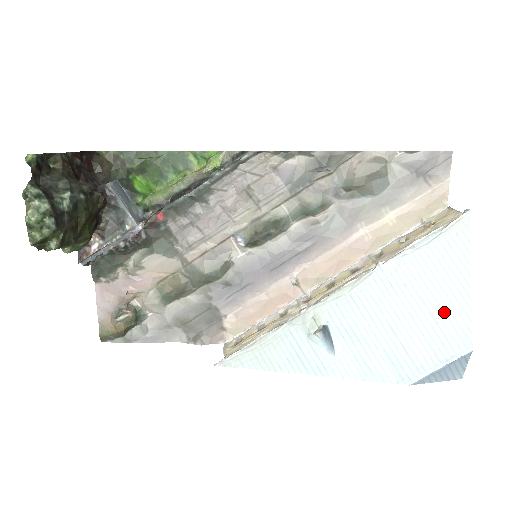
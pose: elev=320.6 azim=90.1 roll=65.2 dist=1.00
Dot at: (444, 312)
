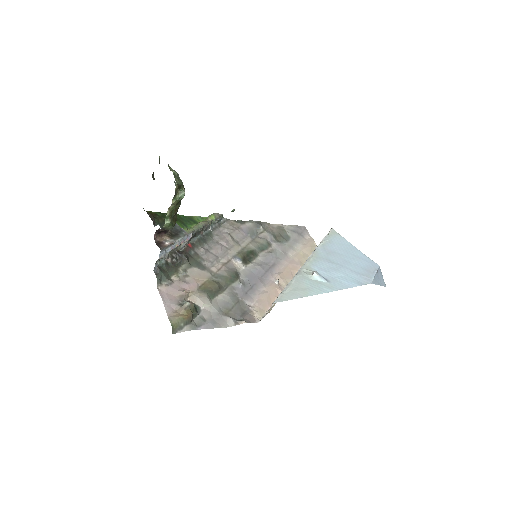
Dot at: (356, 257)
